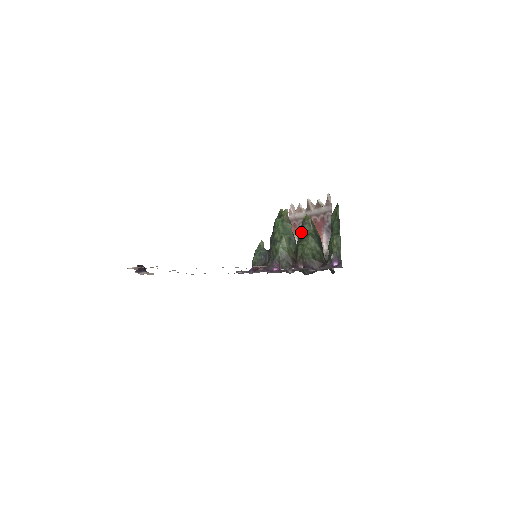
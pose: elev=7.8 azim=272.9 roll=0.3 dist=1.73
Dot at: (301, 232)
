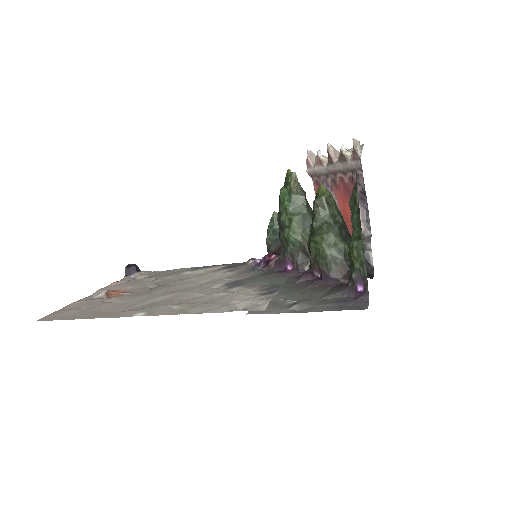
Dot at: (312, 219)
